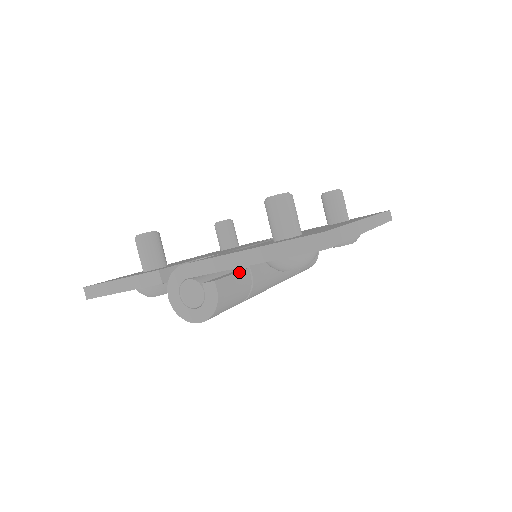
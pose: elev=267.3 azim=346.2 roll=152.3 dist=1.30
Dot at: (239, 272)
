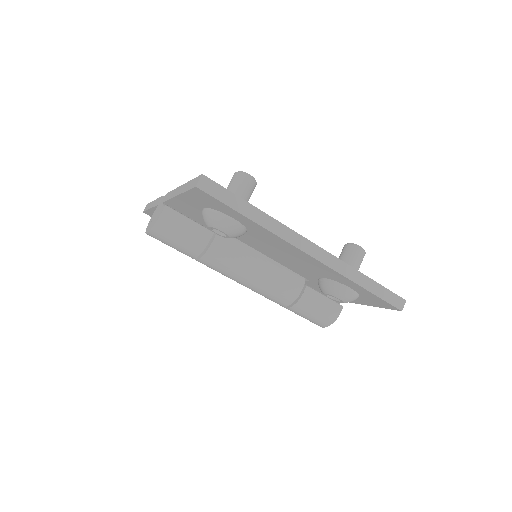
Dot at: (199, 225)
